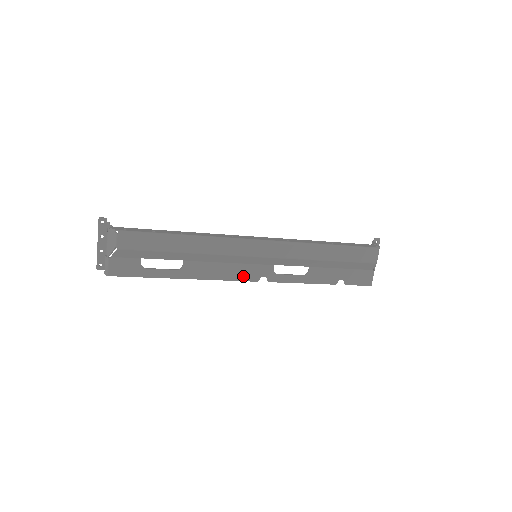
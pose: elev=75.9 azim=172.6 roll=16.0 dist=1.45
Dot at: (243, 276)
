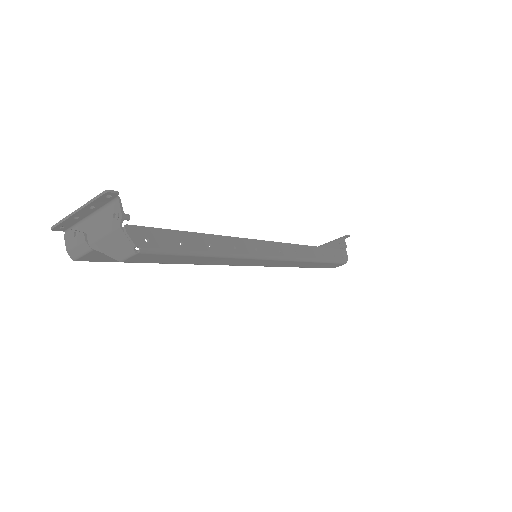
Dot at: occluded
